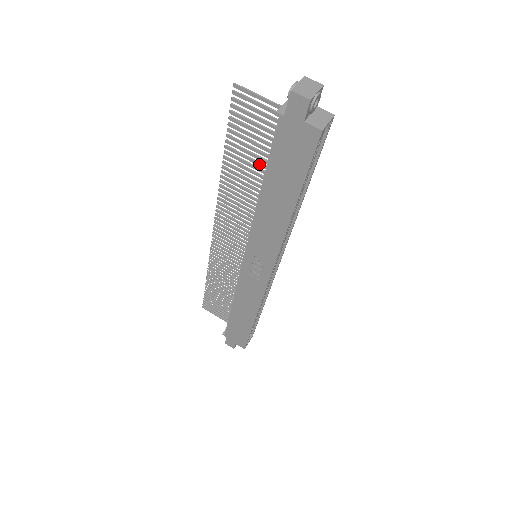
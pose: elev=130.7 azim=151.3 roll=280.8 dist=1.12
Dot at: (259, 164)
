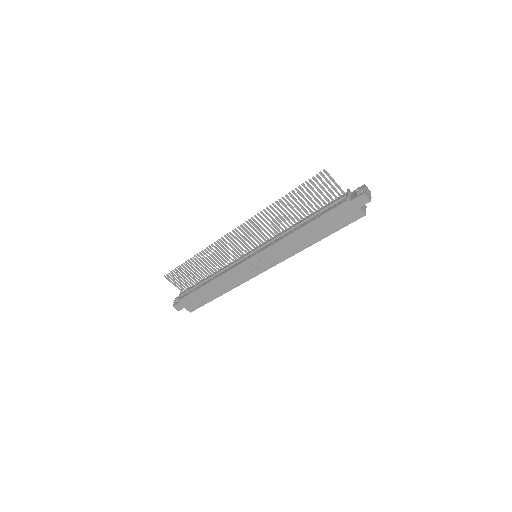
Dot at: (305, 210)
